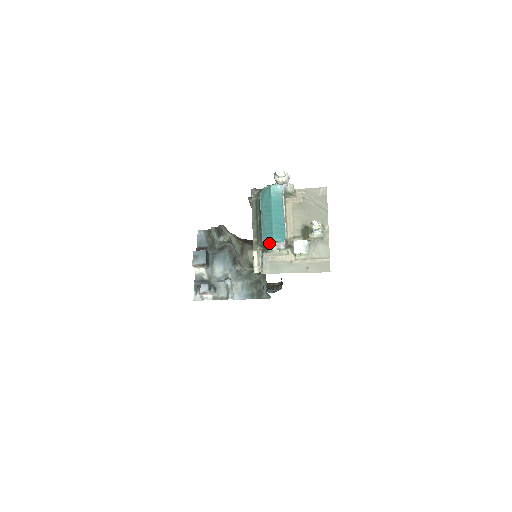
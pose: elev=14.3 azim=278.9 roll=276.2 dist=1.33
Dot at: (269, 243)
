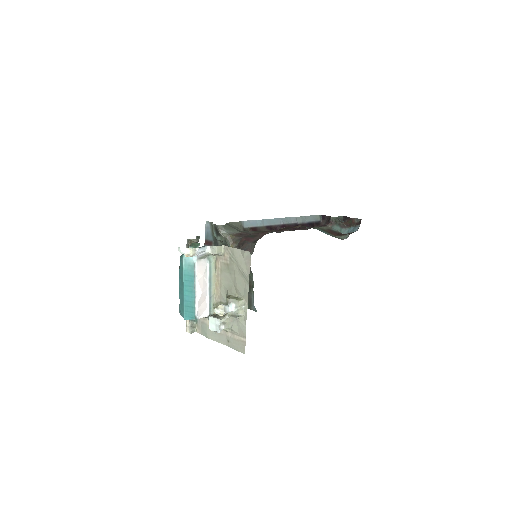
Dot at: (185, 317)
